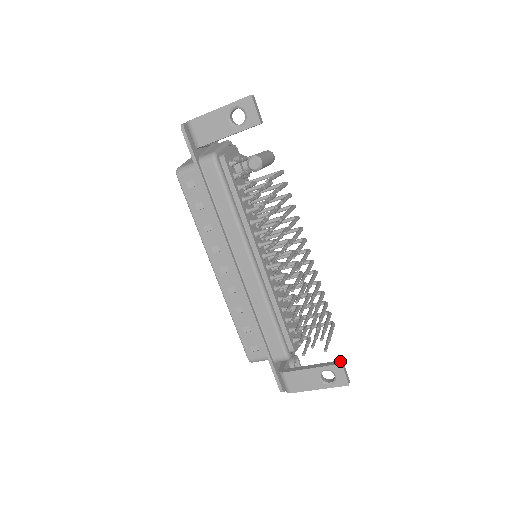
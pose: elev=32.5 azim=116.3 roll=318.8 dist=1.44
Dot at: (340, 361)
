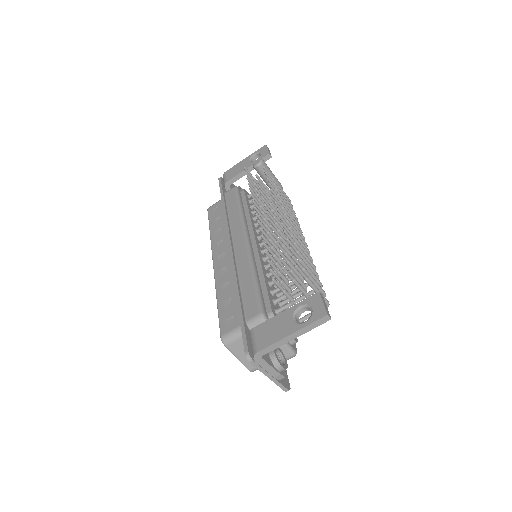
Dot at: occluded
